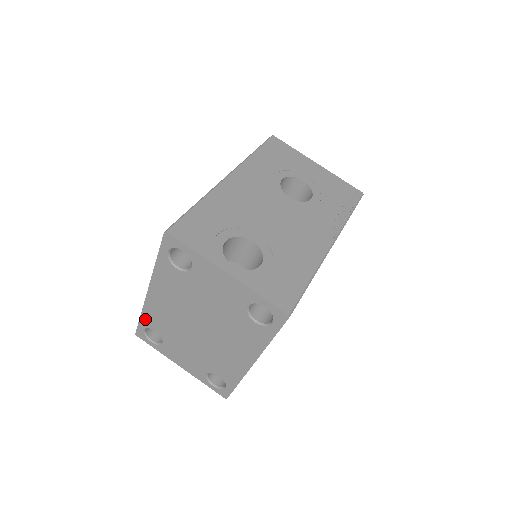
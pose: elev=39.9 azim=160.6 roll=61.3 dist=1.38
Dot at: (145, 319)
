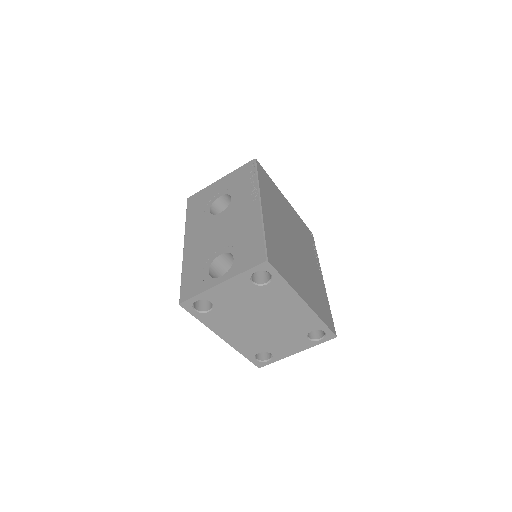
Dot at: (246, 354)
